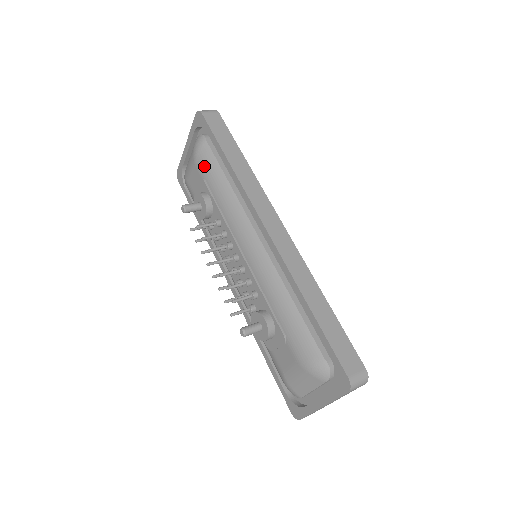
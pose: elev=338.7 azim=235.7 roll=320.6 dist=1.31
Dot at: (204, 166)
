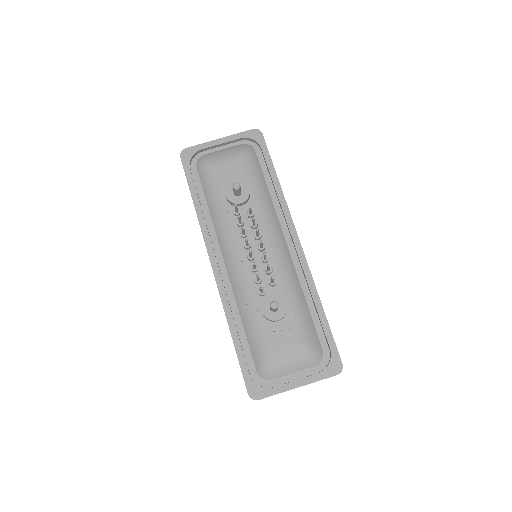
Dot at: (251, 168)
